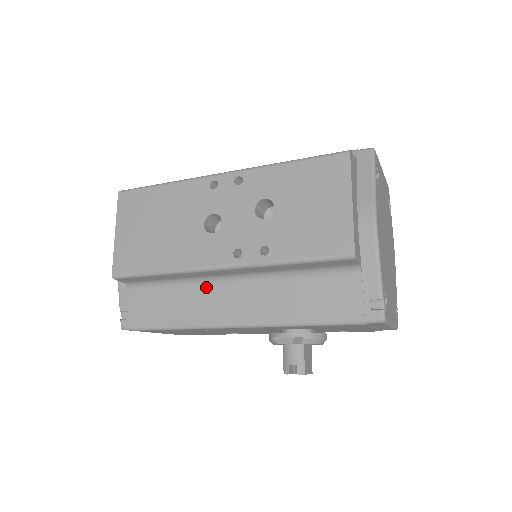
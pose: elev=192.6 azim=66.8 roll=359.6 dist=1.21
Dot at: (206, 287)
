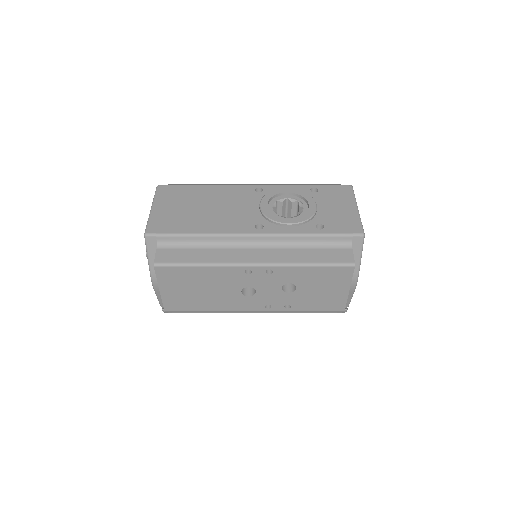
Dot at: occluded
